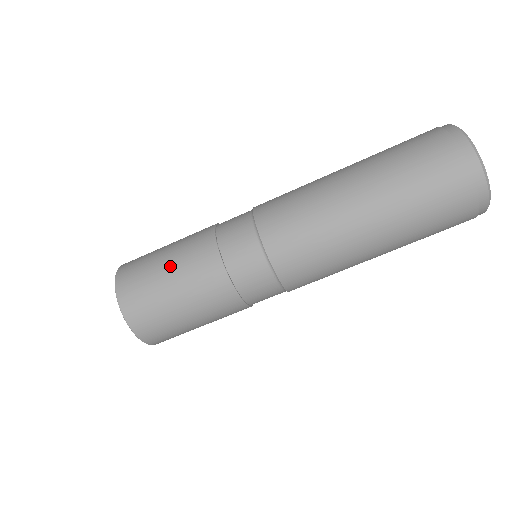
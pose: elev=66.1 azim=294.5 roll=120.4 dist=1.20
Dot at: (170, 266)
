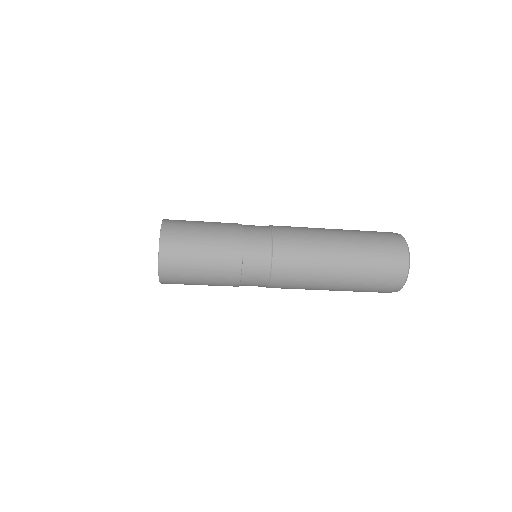
Dot at: (206, 241)
